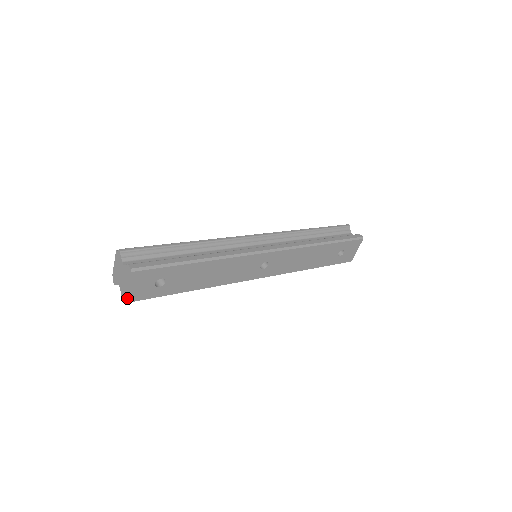
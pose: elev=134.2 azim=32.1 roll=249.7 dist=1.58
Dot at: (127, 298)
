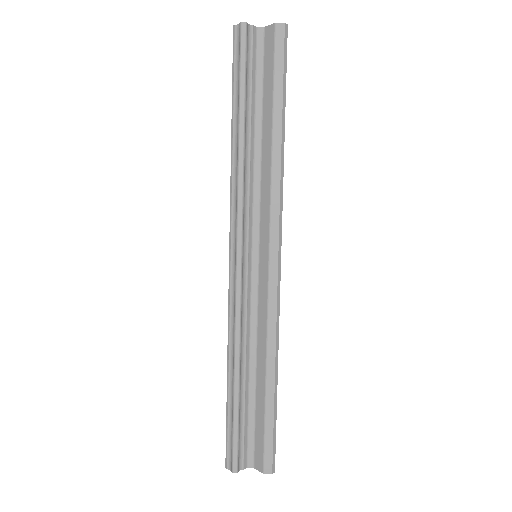
Dot at: occluded
